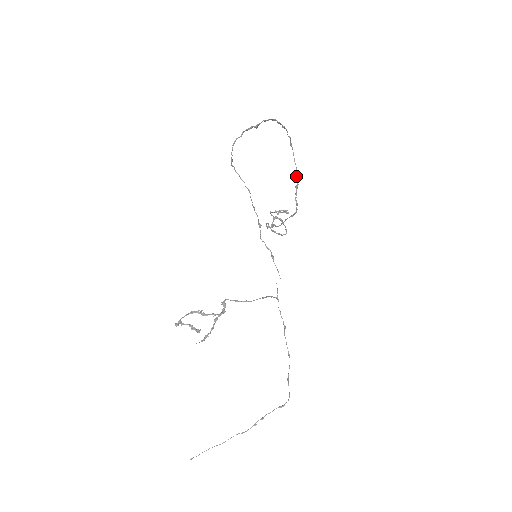
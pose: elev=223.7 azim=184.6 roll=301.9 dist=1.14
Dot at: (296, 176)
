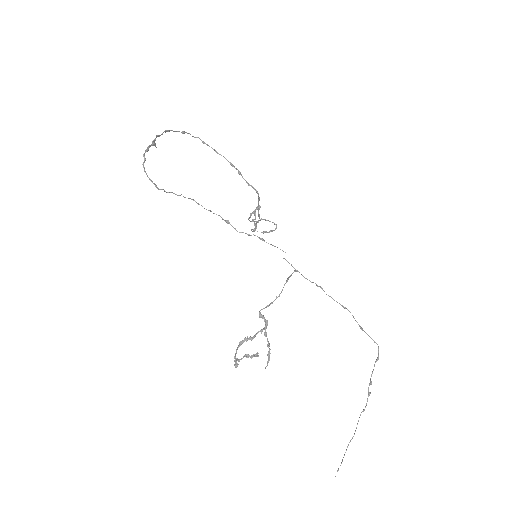
Dot at: (230, 164)
